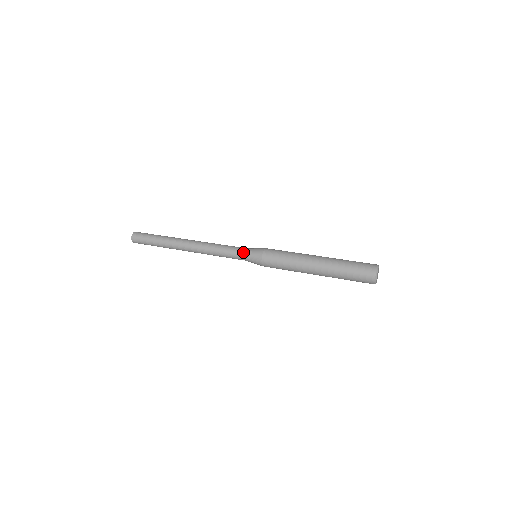
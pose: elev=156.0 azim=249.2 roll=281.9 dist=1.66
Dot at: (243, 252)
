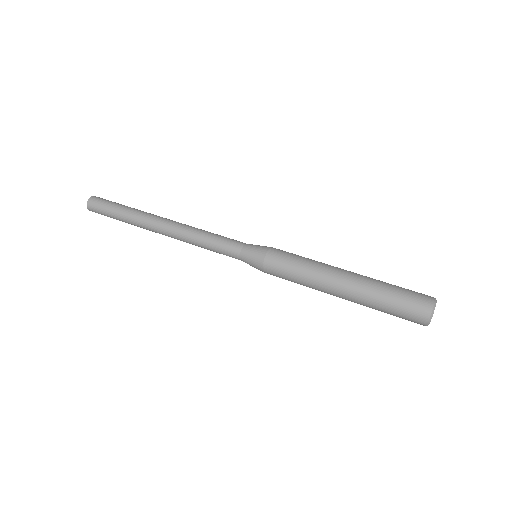
Dot at: (237, 252)
